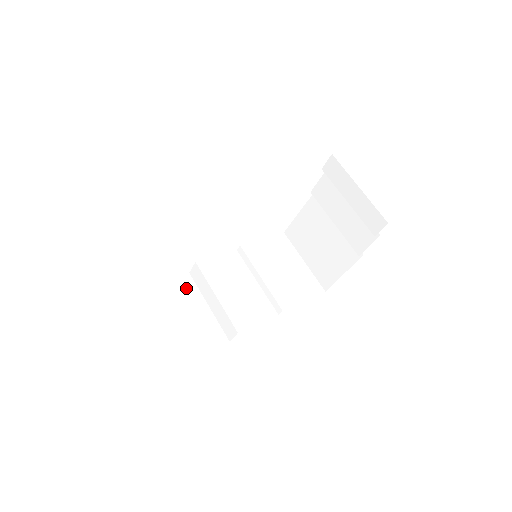
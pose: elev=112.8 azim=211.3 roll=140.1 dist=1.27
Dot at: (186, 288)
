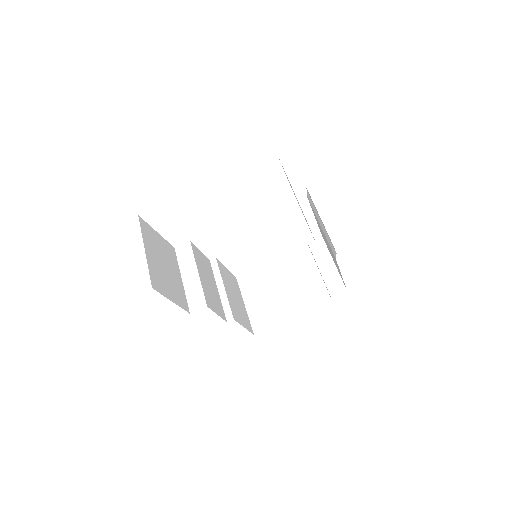
Dot at: (172, 254)
